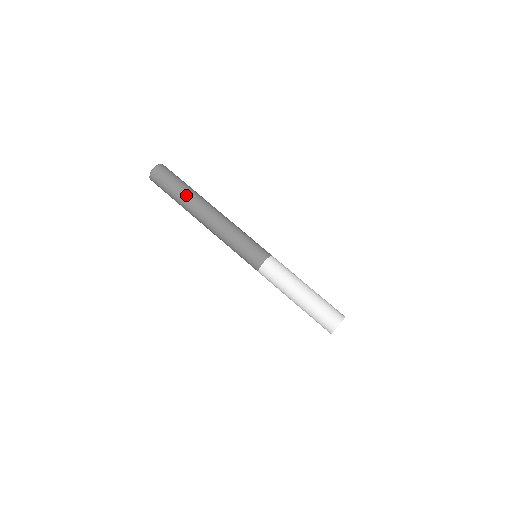
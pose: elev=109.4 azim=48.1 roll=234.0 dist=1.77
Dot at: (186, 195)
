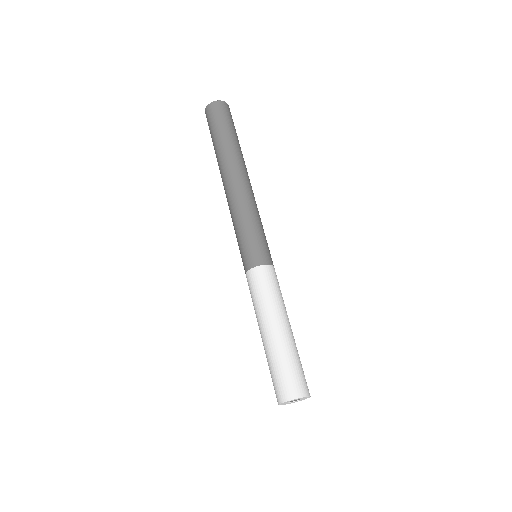
Dot at: (229, 145)
